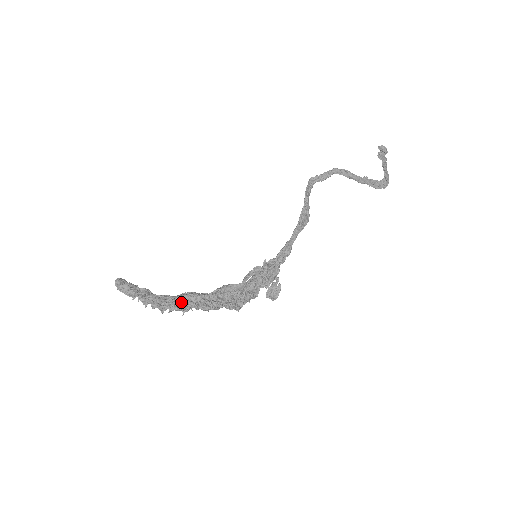
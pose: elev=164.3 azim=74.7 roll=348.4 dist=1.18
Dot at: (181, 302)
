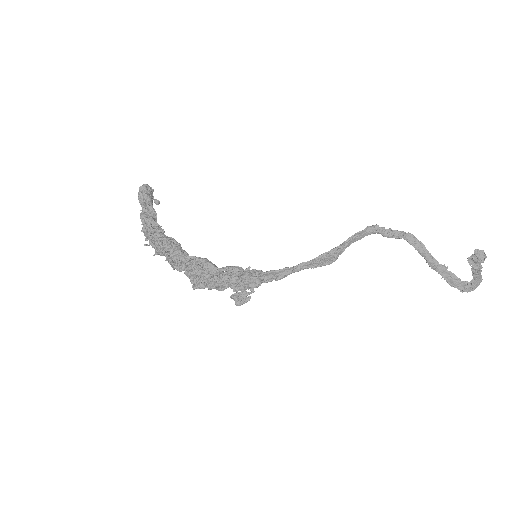
Dot at: (162, 244)
